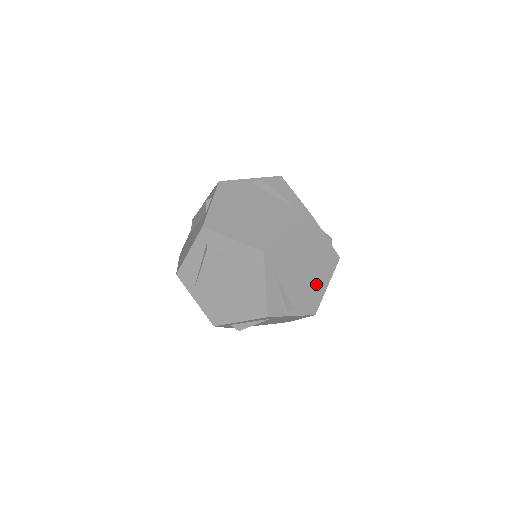
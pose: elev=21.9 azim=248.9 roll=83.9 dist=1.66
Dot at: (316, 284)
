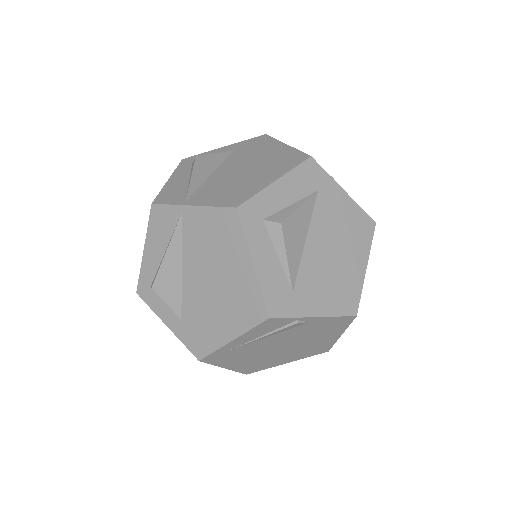
Dot at: occluded
